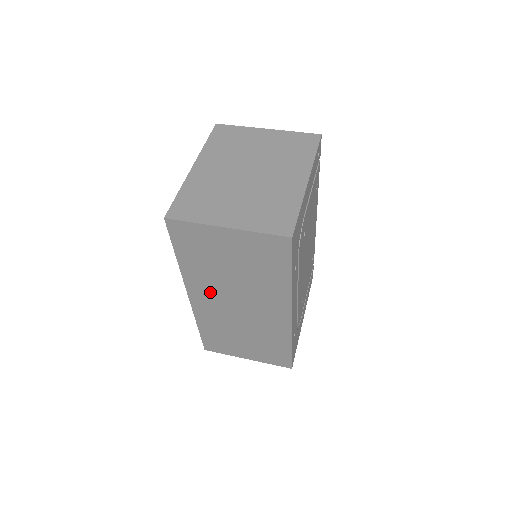
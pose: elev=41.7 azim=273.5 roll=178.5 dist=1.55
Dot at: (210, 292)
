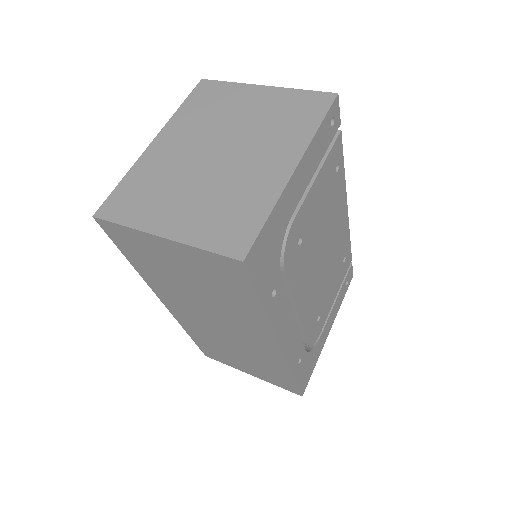
Dot at: (182, 304)
